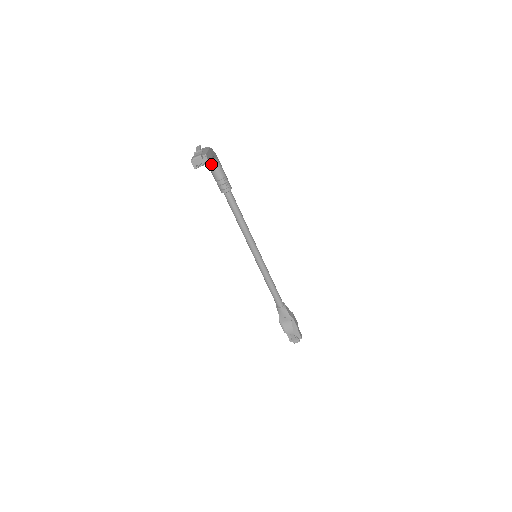
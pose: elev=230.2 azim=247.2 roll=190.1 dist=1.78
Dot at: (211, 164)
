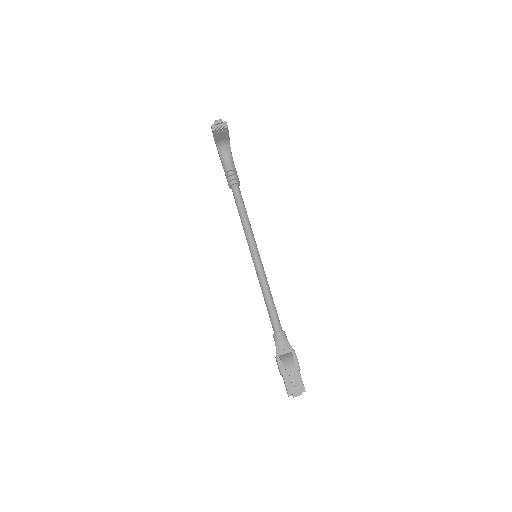
Dot at: (225, 155)
